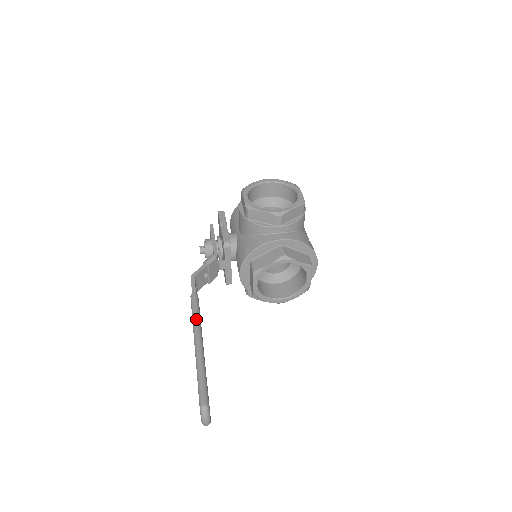
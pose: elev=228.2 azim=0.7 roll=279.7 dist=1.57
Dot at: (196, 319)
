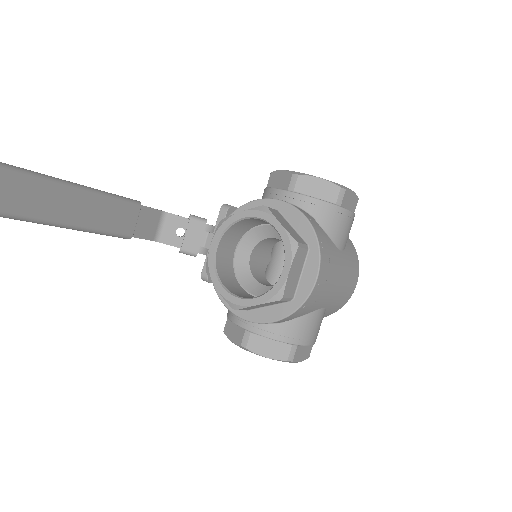
Dot at: occluded
